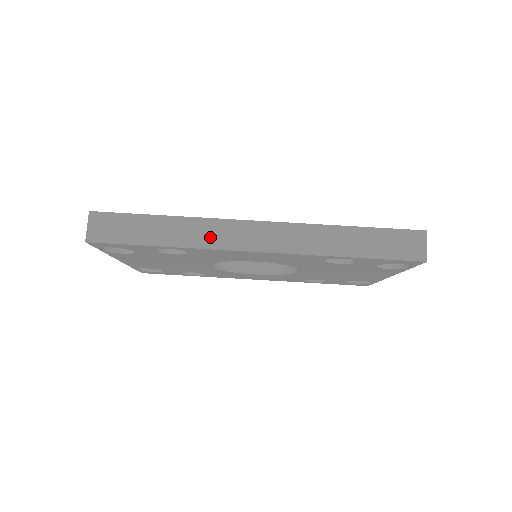
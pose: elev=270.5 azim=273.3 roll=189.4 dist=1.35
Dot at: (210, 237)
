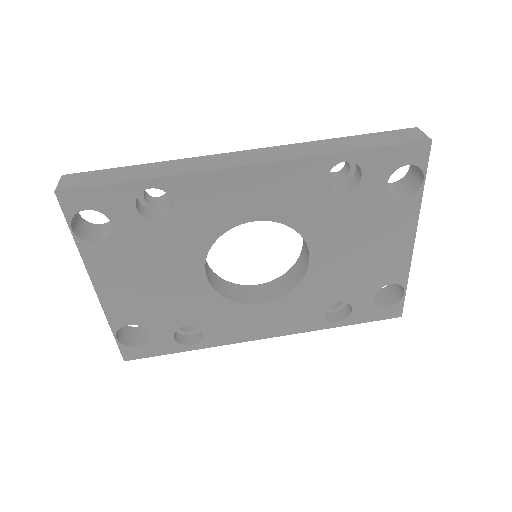
Dot at: (195, 166)
